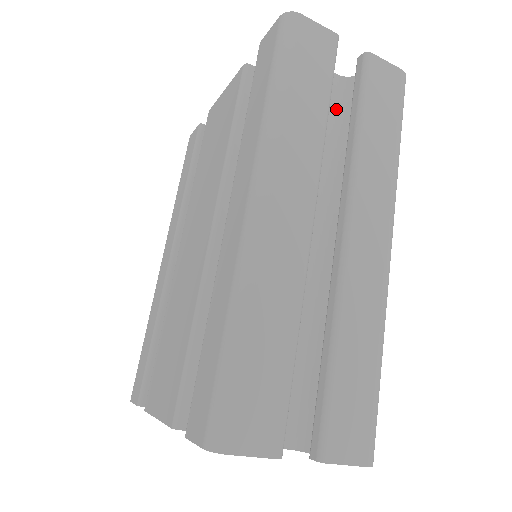
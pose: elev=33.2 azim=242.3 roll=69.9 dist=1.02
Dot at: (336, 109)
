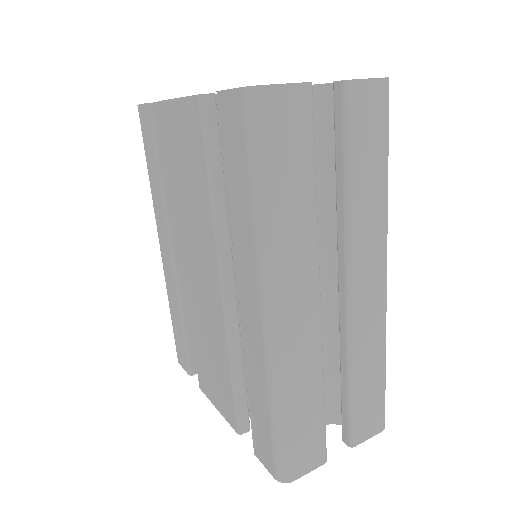
Dot at: (315, 132)
